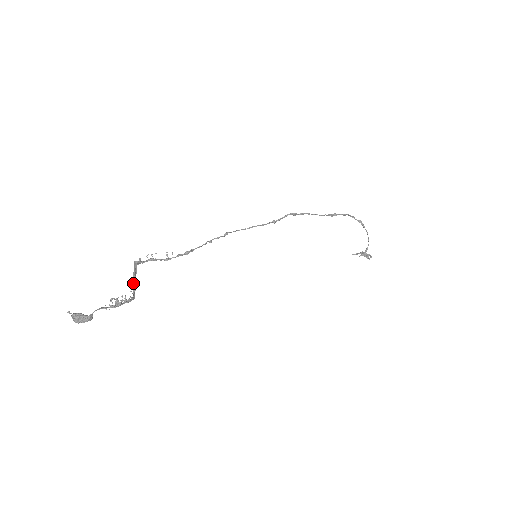
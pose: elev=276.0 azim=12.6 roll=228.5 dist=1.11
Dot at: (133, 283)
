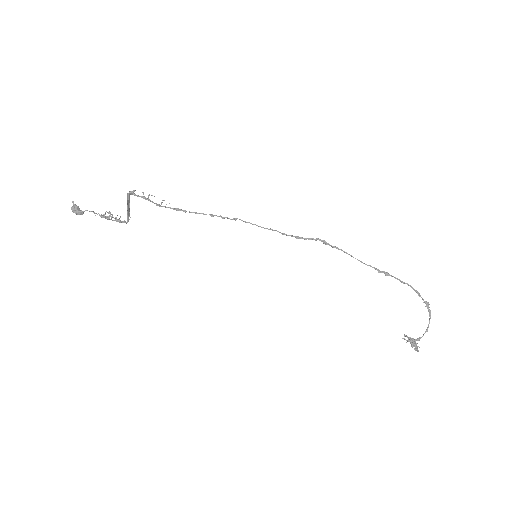
Dot at: occluded
